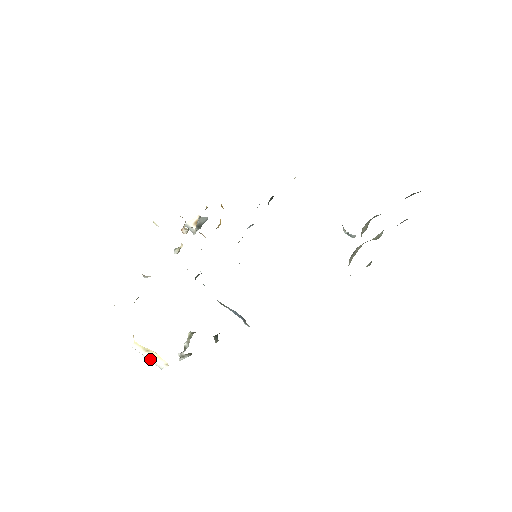
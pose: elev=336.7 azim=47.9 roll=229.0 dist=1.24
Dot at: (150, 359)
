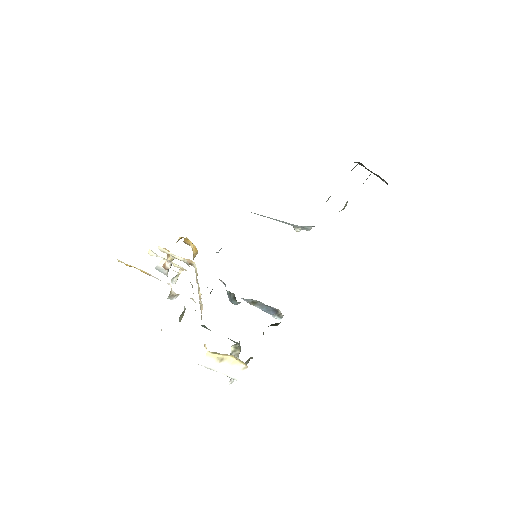
Dot at: (224, 371)
